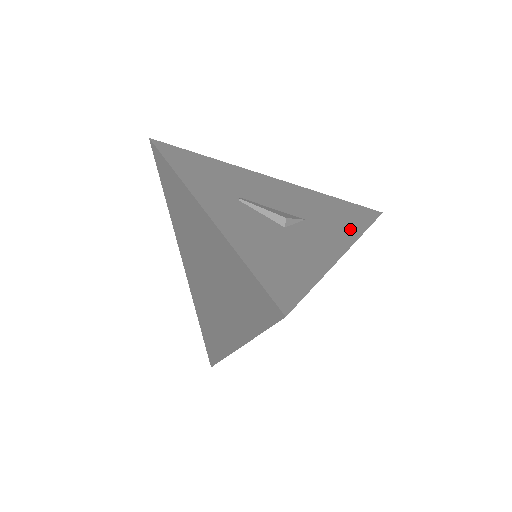
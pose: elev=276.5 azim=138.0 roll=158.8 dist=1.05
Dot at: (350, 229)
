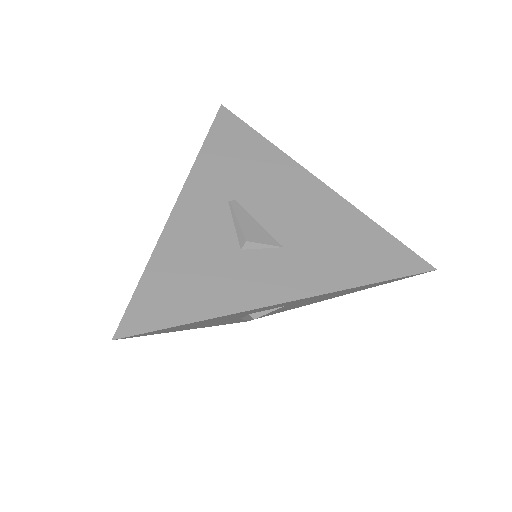
Dot at: (334, 277)
